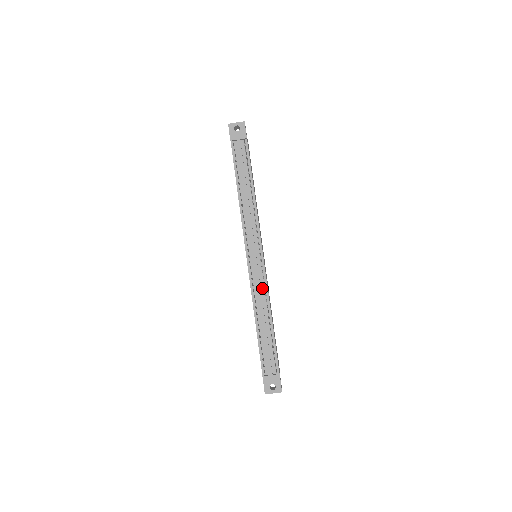
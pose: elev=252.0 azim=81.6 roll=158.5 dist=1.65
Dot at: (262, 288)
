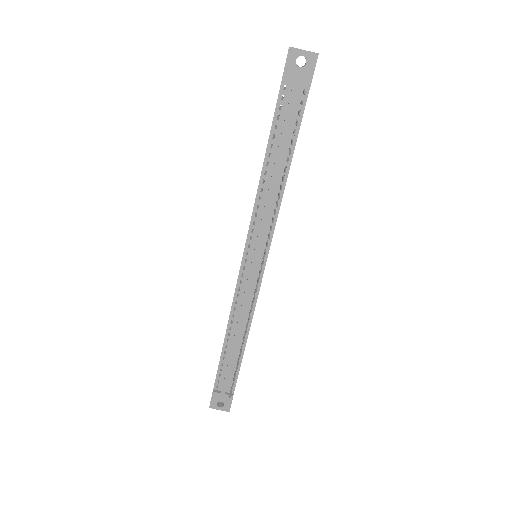
Dot at: (248, 304)
